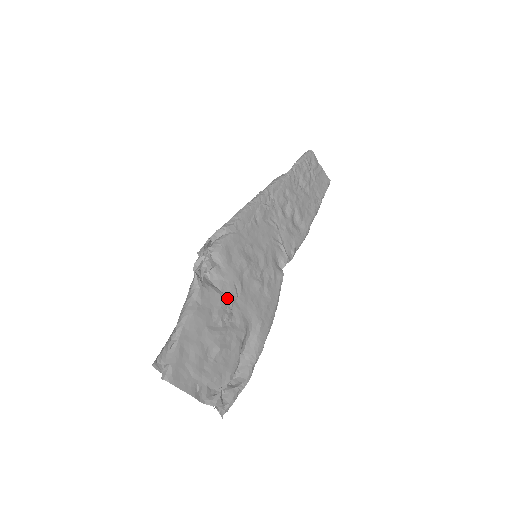
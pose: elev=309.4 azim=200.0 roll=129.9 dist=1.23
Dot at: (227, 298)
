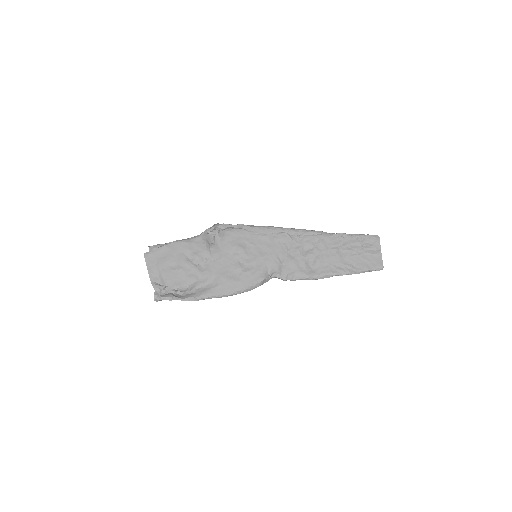
Dot at: (209, 254)
